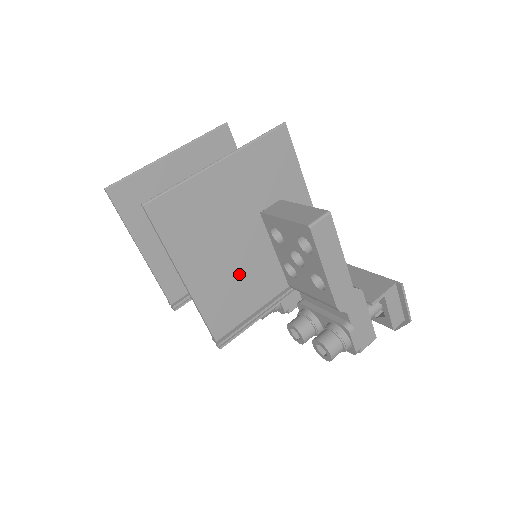
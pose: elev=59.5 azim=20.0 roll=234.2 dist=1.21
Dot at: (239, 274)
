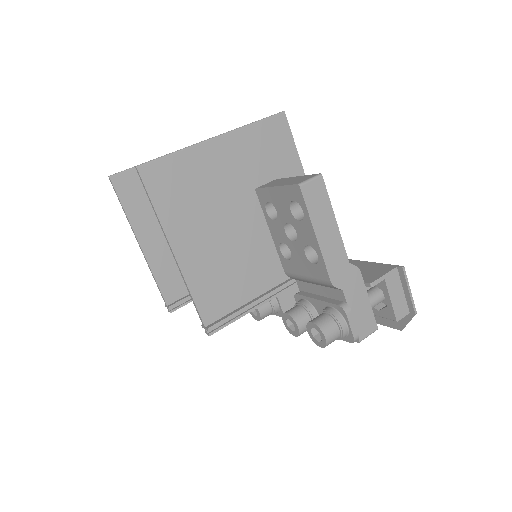
Dot at: (233, 256)
